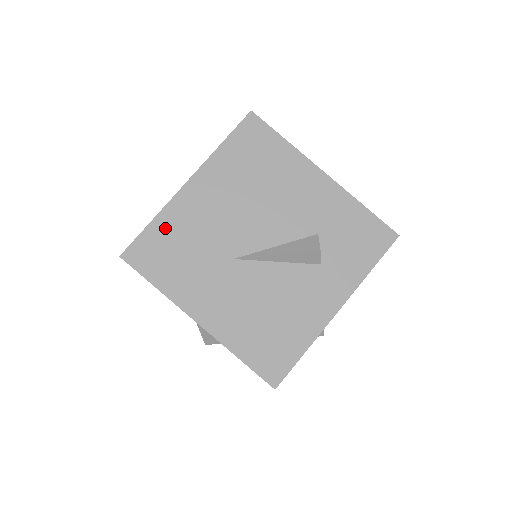
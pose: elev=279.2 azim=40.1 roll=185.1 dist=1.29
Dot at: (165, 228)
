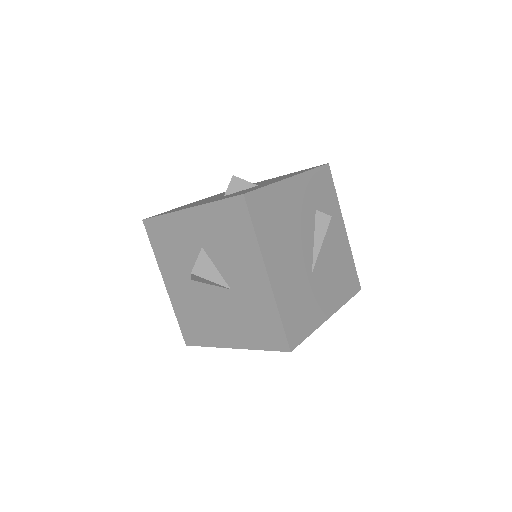
Dot at: (286, 309)
